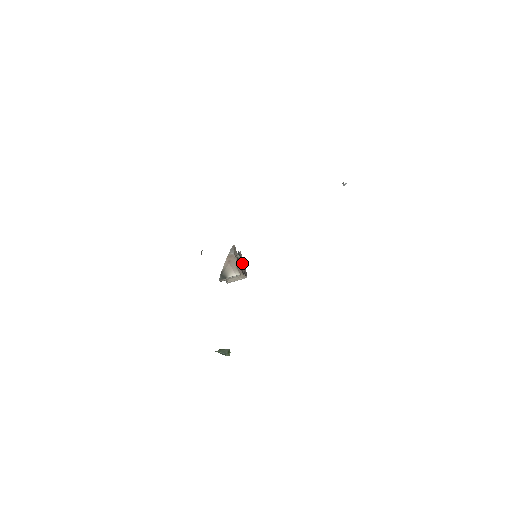
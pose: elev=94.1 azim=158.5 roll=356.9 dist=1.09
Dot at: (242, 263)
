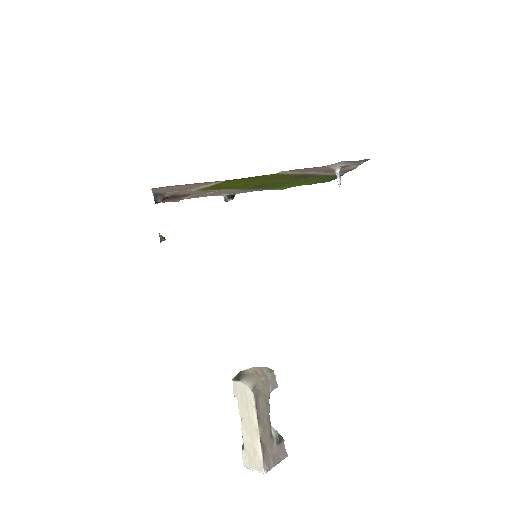
Dot at: (274, 450)
